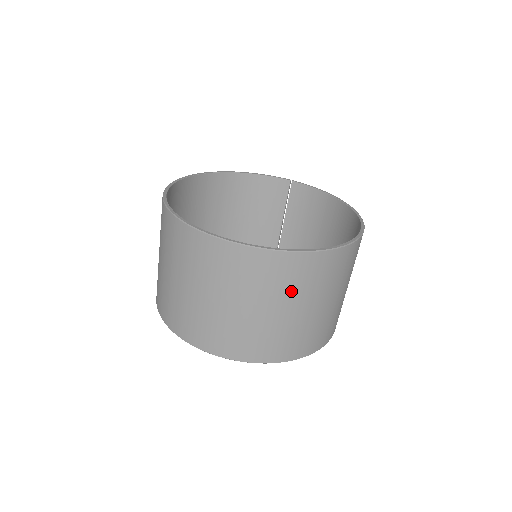
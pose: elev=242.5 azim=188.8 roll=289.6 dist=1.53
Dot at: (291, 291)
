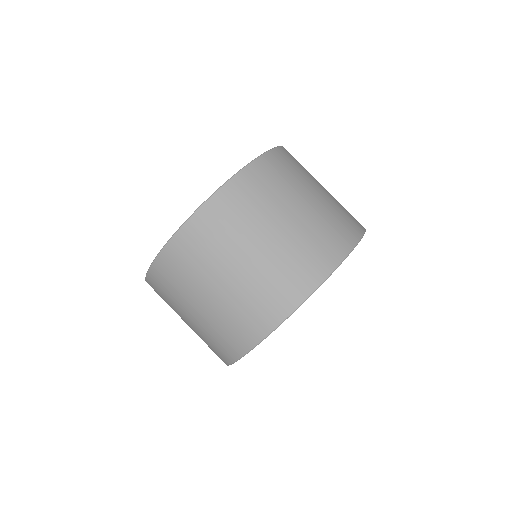
Dot at: (187, 286)
